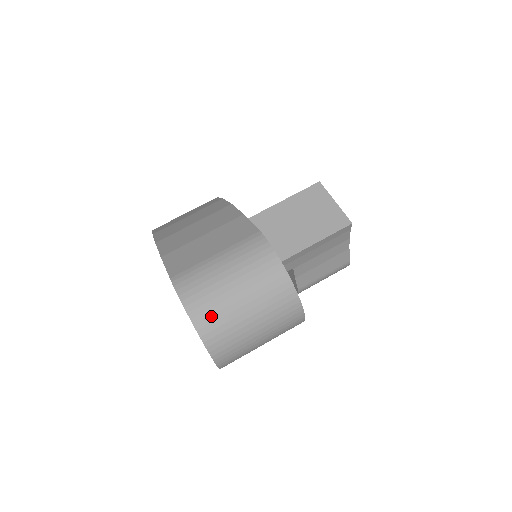
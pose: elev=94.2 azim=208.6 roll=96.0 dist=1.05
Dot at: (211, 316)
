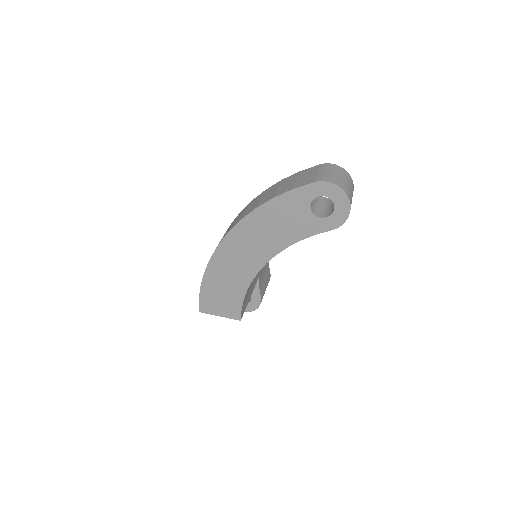
Dot at: (341, 184)
